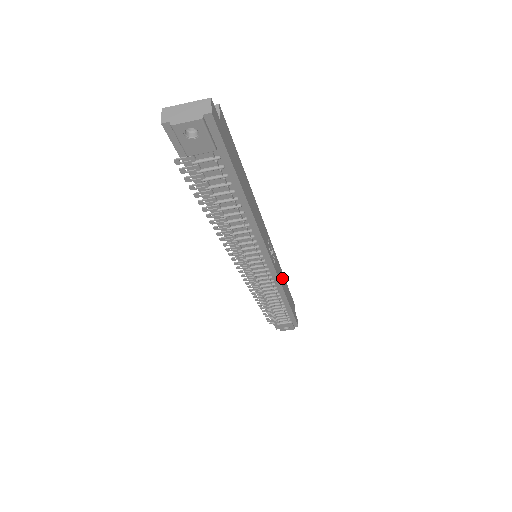
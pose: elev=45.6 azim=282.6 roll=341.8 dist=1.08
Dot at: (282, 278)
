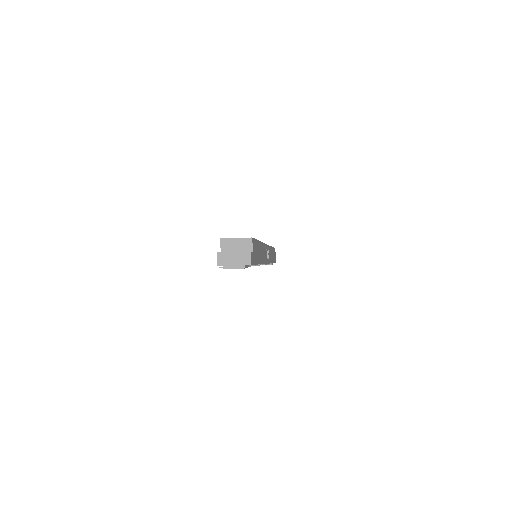
Dot at: occluded
